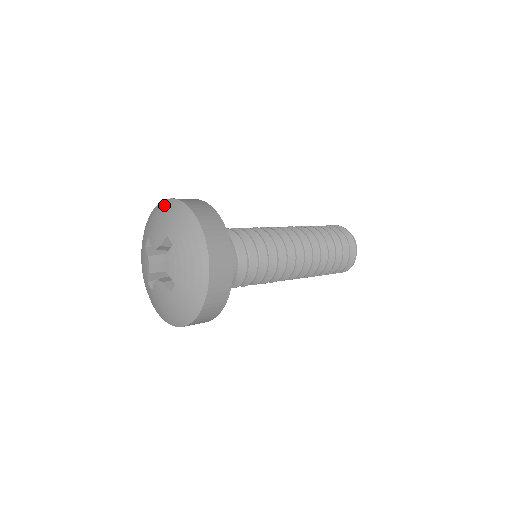
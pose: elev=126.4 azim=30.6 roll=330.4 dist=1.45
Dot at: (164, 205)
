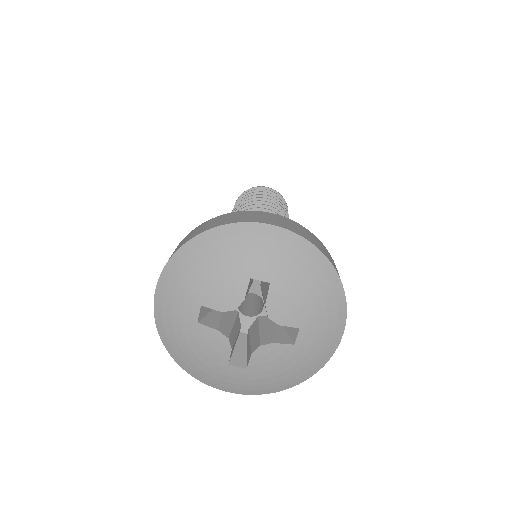
Dot at: (199, 247)
